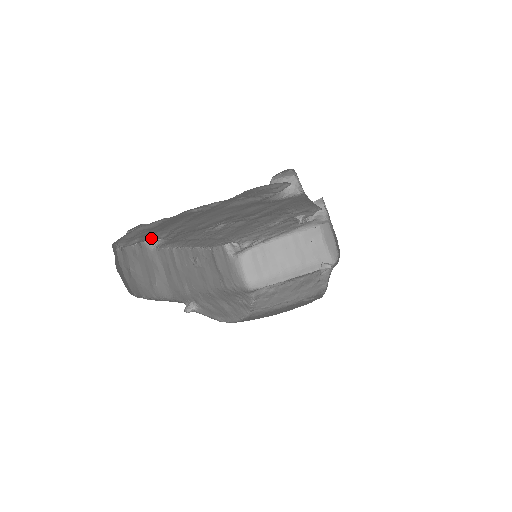
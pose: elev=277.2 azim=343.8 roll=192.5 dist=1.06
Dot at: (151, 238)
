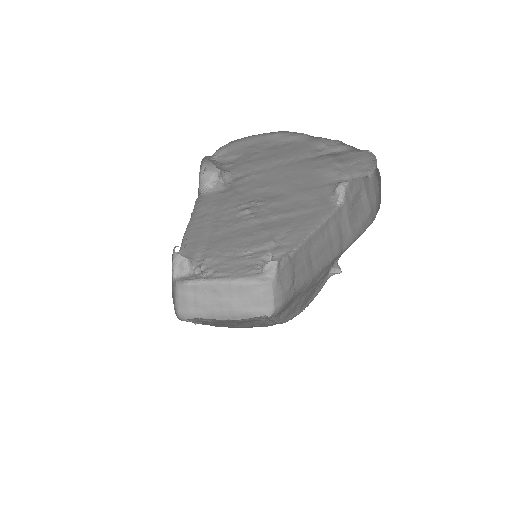
Dot at: (233, 169)
